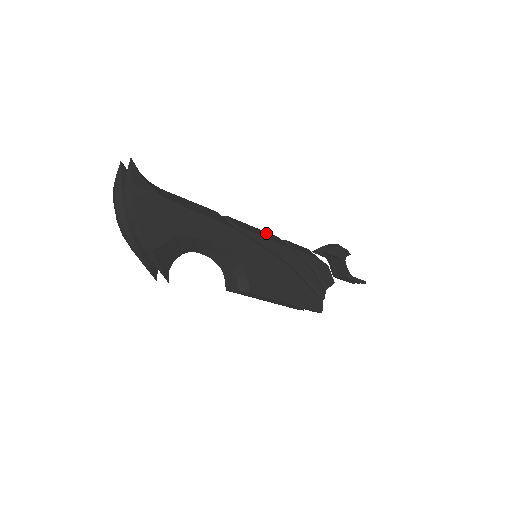
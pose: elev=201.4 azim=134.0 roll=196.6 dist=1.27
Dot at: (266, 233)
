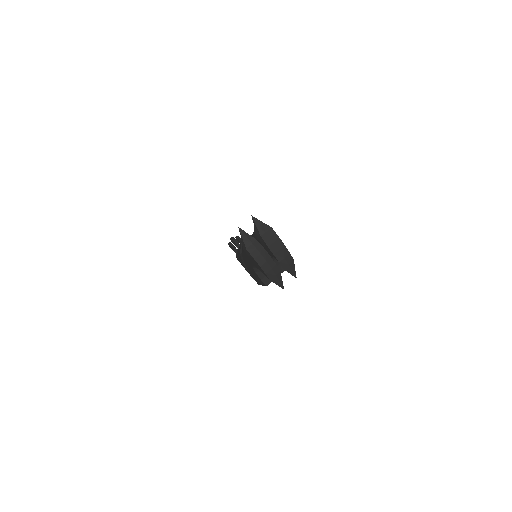
Dot at: occluded
